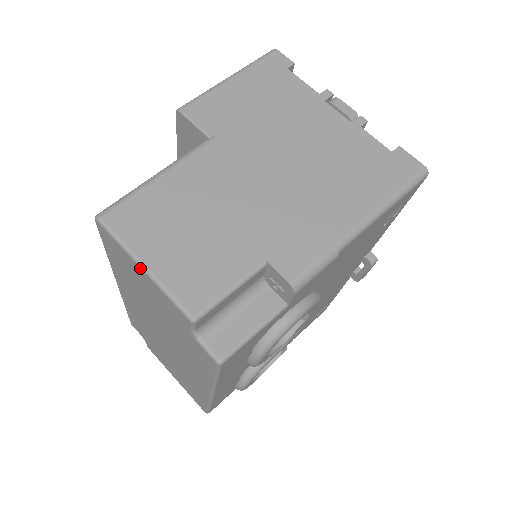
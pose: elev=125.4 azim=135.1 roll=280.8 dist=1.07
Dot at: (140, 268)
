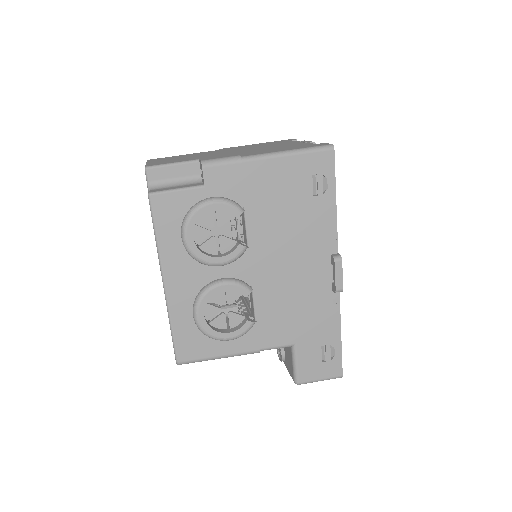
Dot at: occluded
